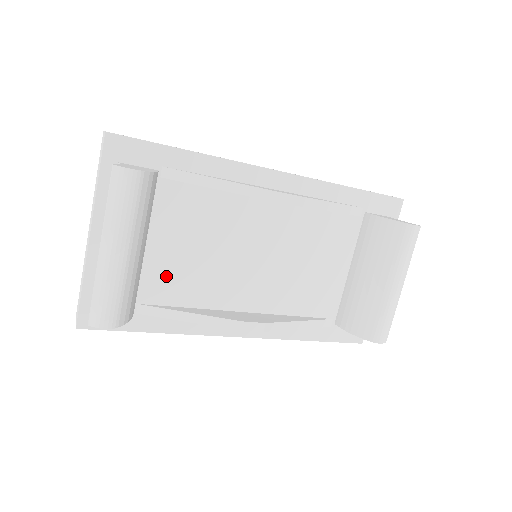
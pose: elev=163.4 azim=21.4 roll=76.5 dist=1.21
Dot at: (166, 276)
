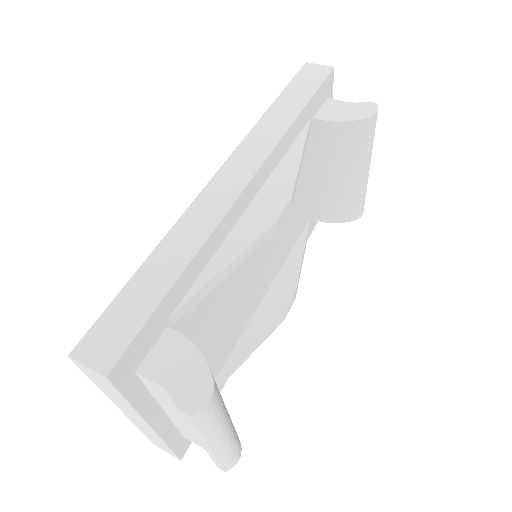
Dot at: (213, 358)
